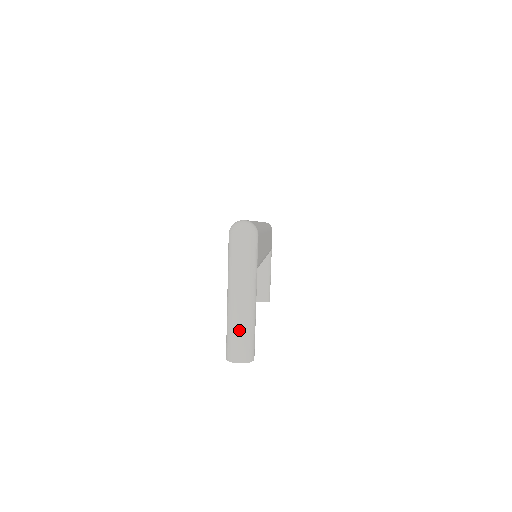
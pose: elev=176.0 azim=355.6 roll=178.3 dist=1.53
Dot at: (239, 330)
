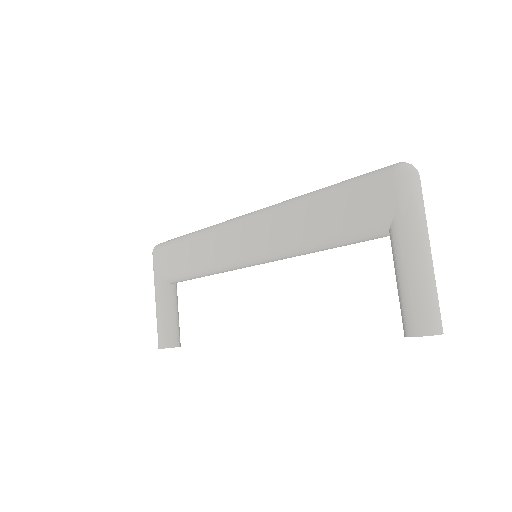
Dot at: (435, 291)
